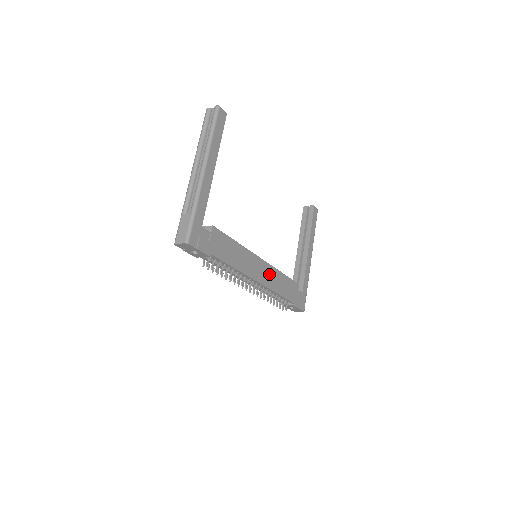
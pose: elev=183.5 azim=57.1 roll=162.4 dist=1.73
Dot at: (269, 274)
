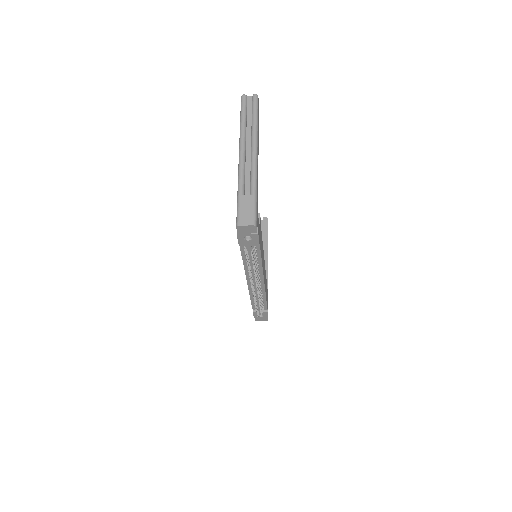
Dot at: occluded
